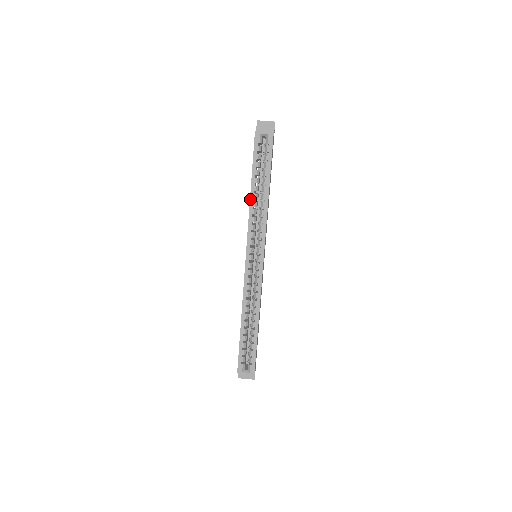
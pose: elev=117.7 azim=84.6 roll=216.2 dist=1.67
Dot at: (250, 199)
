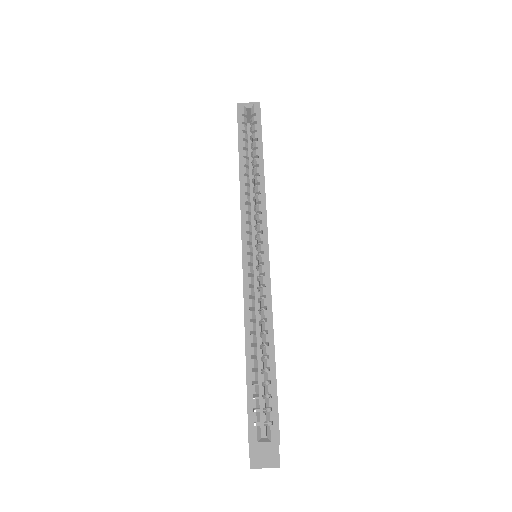
Dot at: (239, 174)
